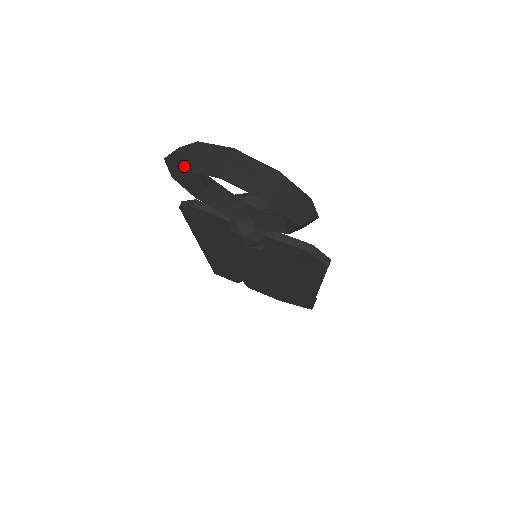
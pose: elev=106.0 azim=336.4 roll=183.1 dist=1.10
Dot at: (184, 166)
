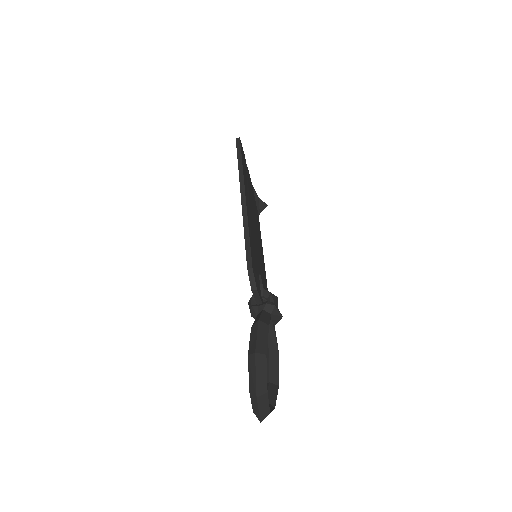
Dot at: (251, 393)
